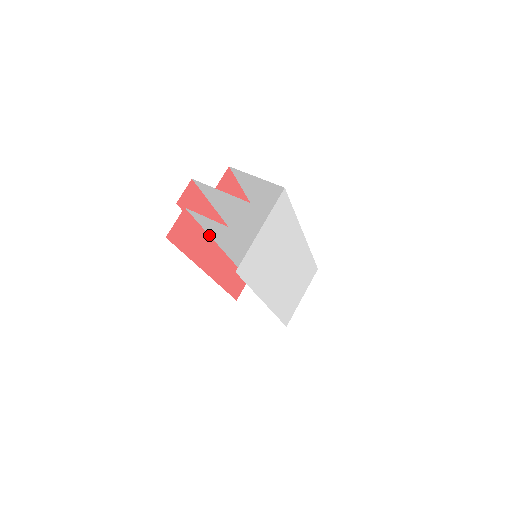
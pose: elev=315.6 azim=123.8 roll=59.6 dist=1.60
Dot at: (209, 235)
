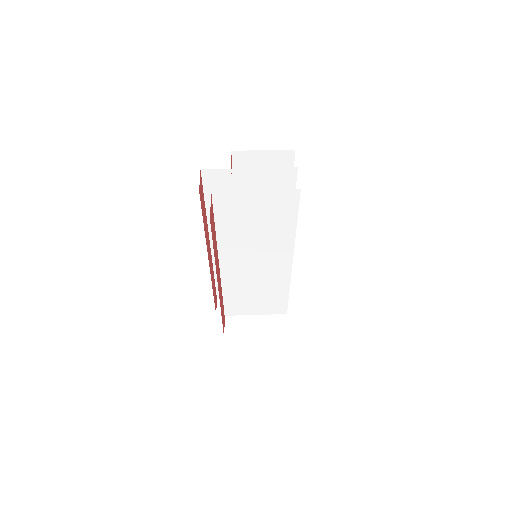
Dot at: (216, 239)
